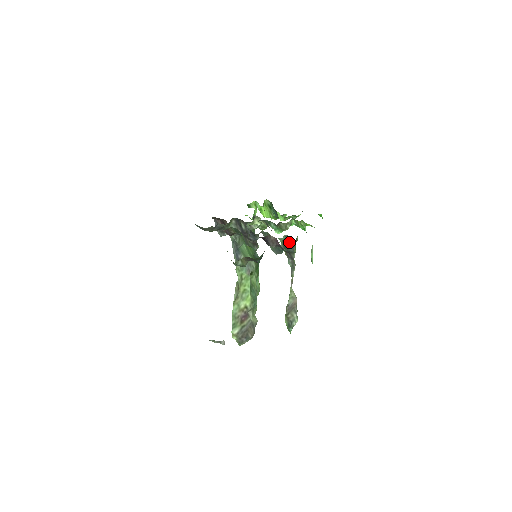
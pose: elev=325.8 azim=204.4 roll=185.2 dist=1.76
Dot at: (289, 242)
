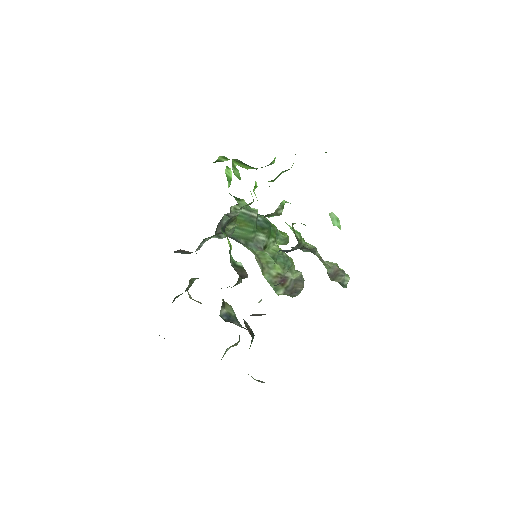
Dot at: (289, 250)
